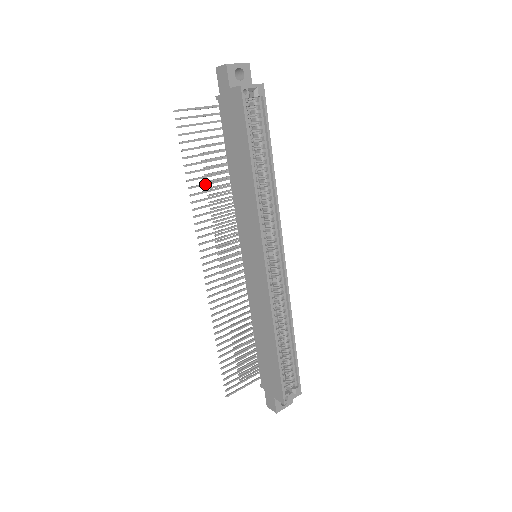
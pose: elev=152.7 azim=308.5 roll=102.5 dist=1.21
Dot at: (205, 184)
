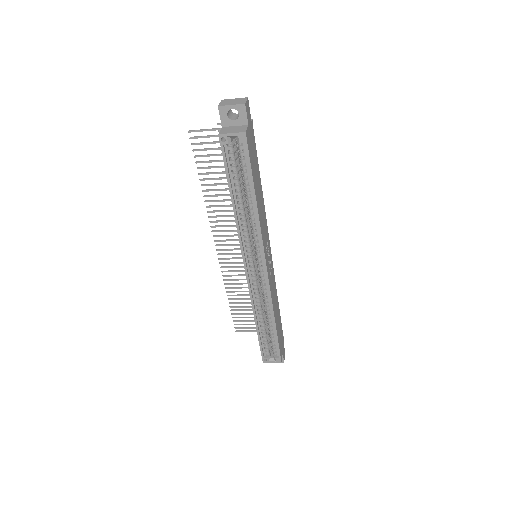
Dot at: (218, 190)
